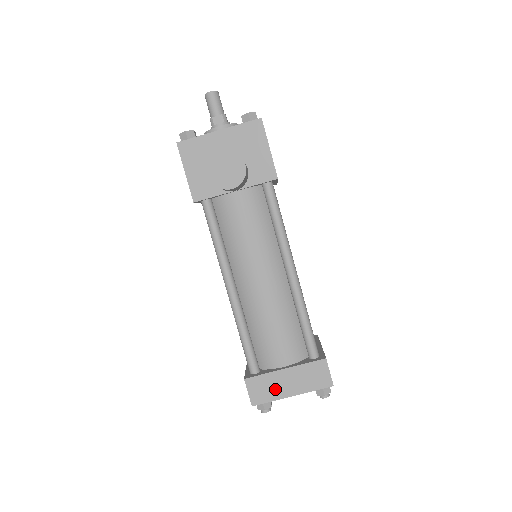
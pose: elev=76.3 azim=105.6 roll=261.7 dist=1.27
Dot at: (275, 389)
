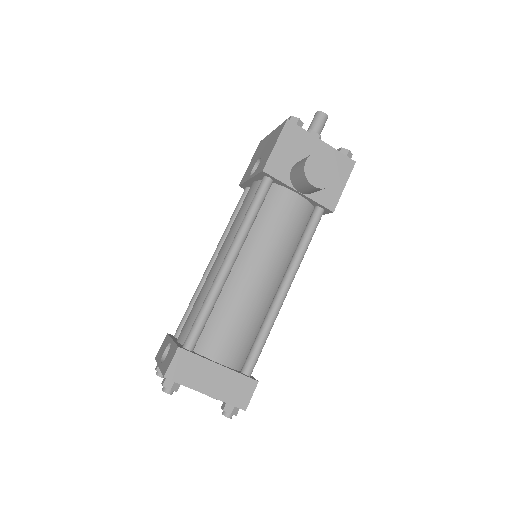
Dot at: (197, 377)
